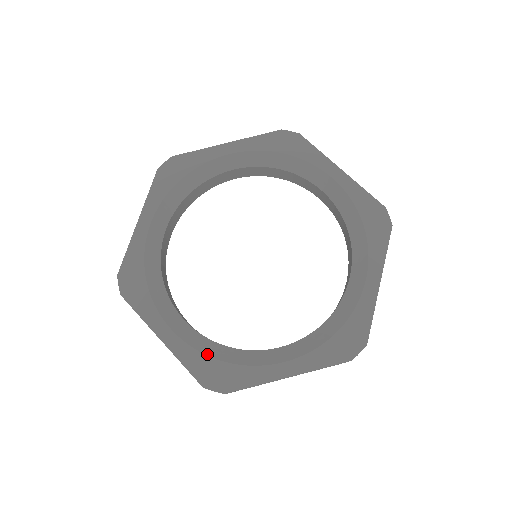
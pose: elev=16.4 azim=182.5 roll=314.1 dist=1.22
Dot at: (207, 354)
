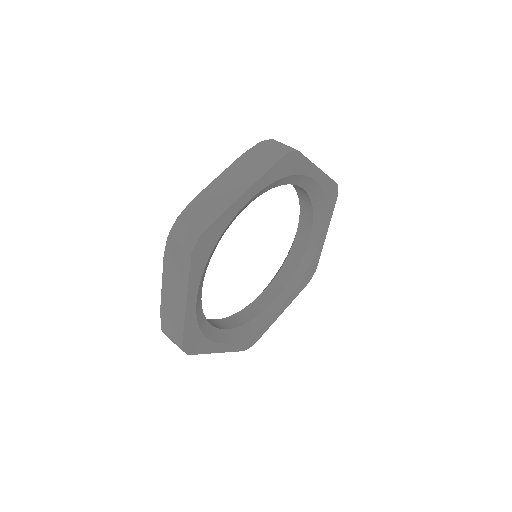
Dot at: (199, 325)
